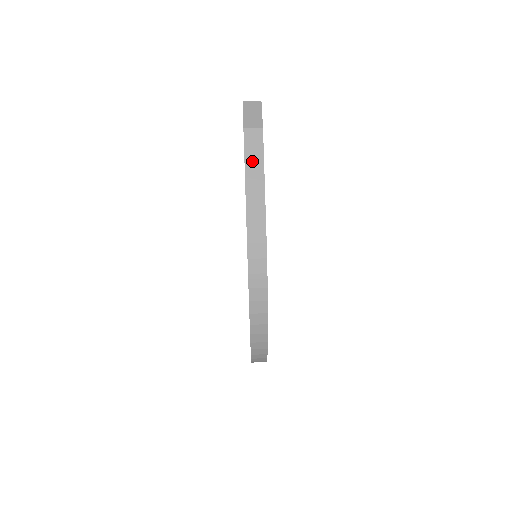
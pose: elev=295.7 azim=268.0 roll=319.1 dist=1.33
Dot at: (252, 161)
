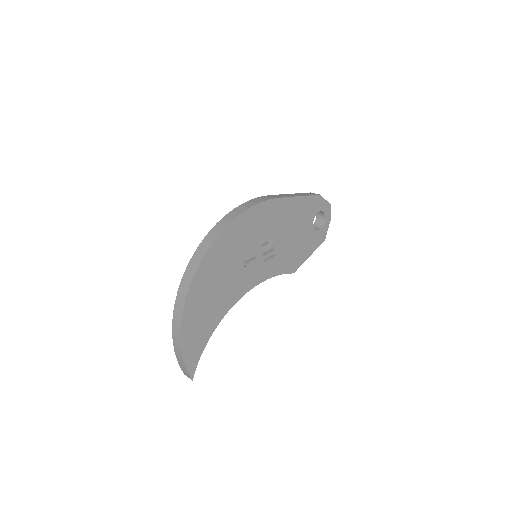
Dot at: (302, 194)
